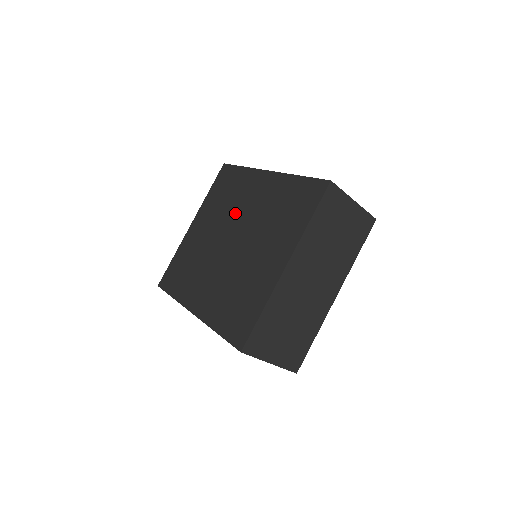
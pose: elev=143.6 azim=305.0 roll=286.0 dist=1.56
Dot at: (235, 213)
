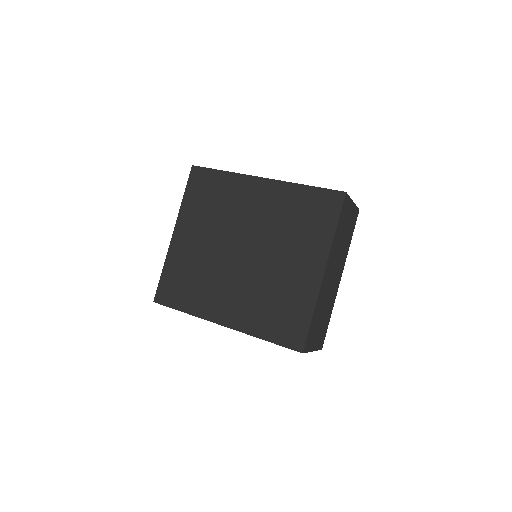
Dot at: (235, 222)
